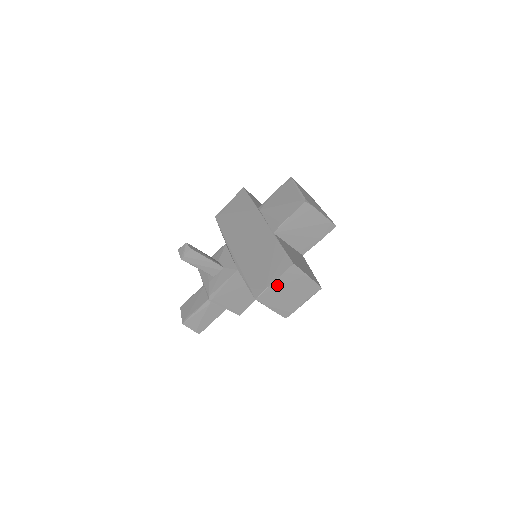
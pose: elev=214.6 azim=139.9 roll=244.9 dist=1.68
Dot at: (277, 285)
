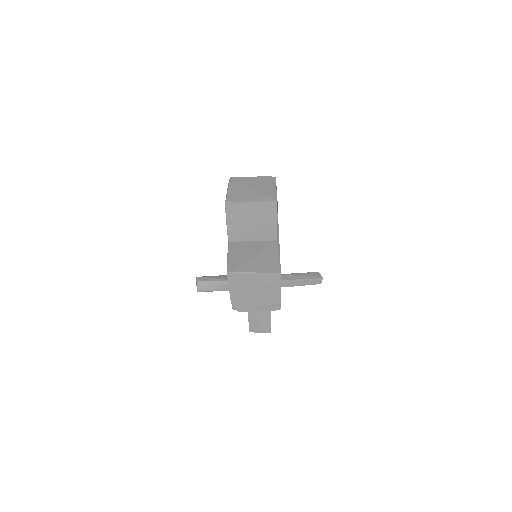
Dot at: (236, 292)
